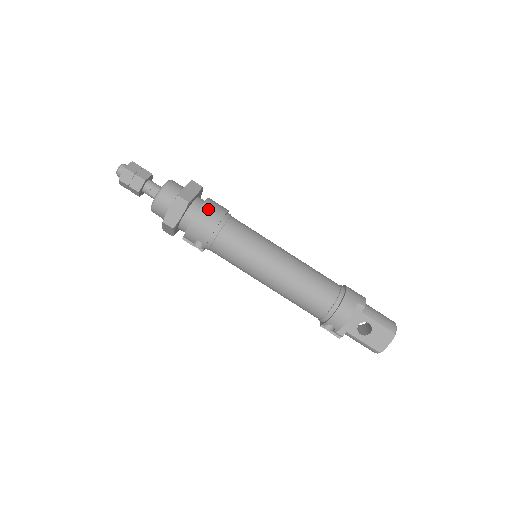
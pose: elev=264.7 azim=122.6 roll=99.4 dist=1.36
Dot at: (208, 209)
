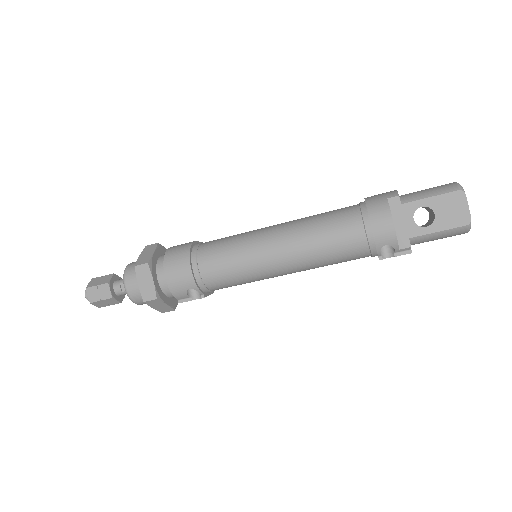
Dot at: (172, 254)
